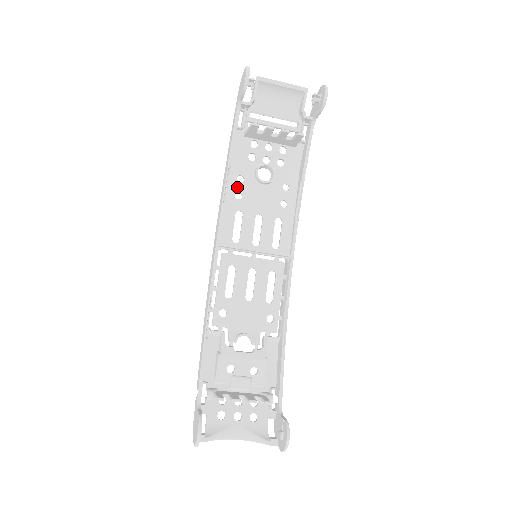
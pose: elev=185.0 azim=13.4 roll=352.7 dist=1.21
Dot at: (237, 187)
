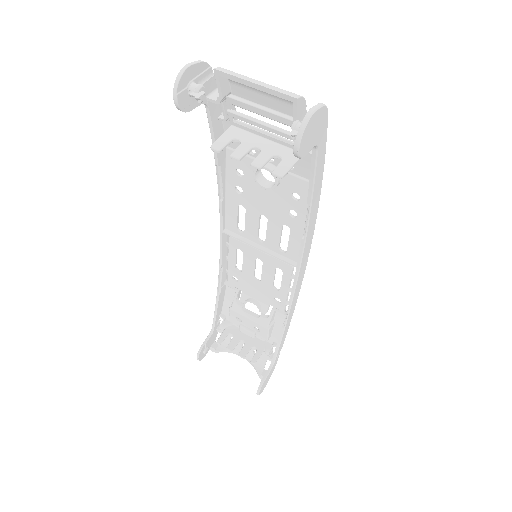
Dot at: (237, 181)
